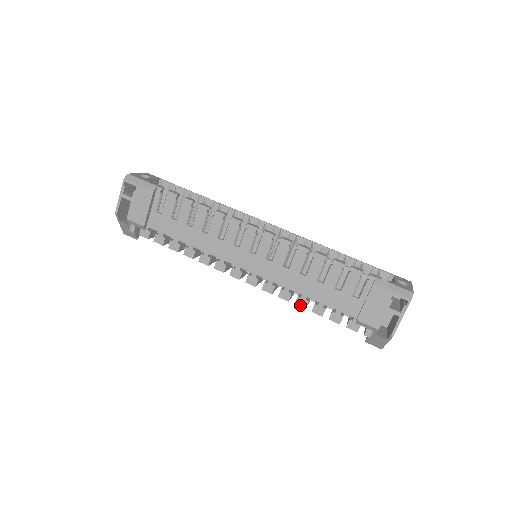
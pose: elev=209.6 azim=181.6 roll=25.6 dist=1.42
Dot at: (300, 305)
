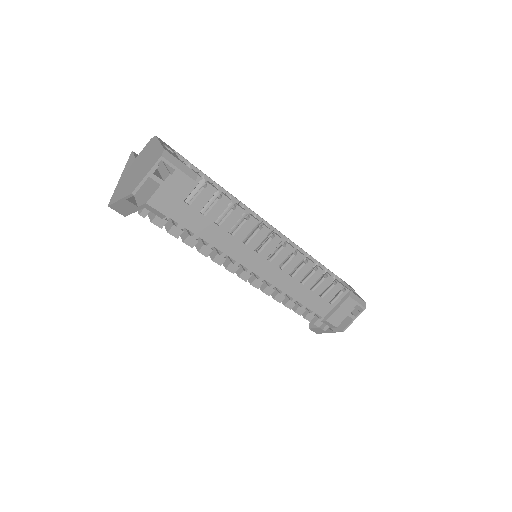
Dot at: (288, 306)
